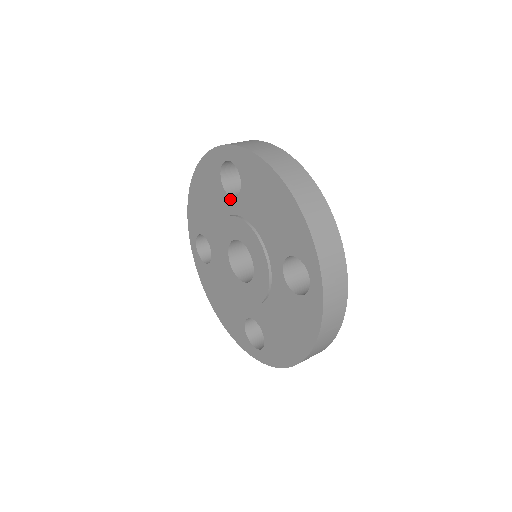
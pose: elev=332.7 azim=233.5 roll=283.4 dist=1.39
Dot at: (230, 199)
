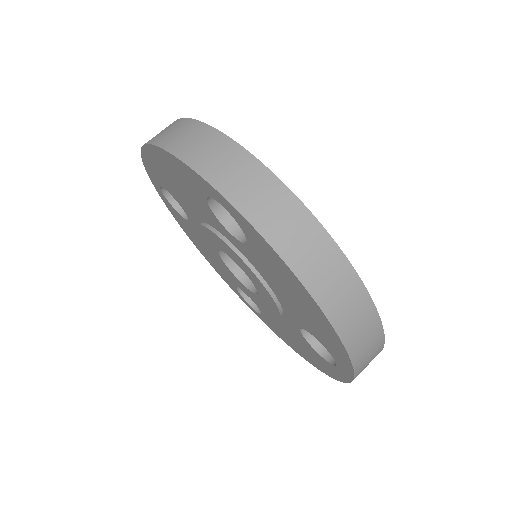
Dot at: (224, 229)
